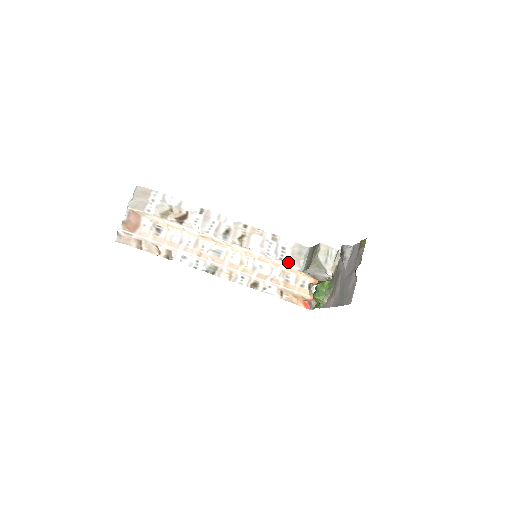
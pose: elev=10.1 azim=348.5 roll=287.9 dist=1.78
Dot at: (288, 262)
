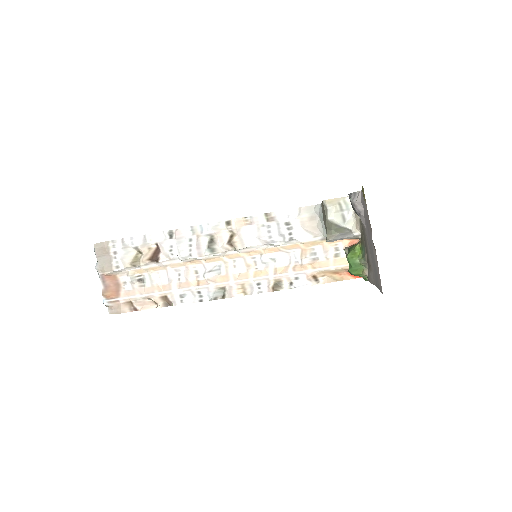
Dot at: (302, 237)
